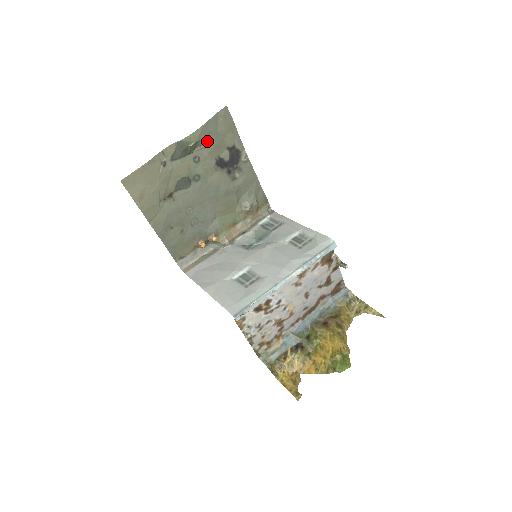
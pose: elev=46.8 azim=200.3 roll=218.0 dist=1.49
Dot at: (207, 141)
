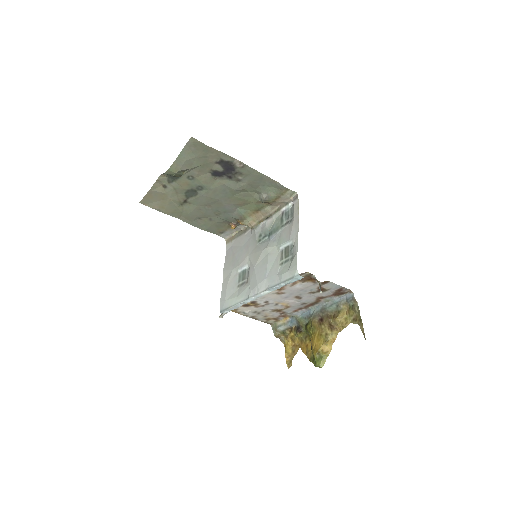
Dot at: (190, 166)
